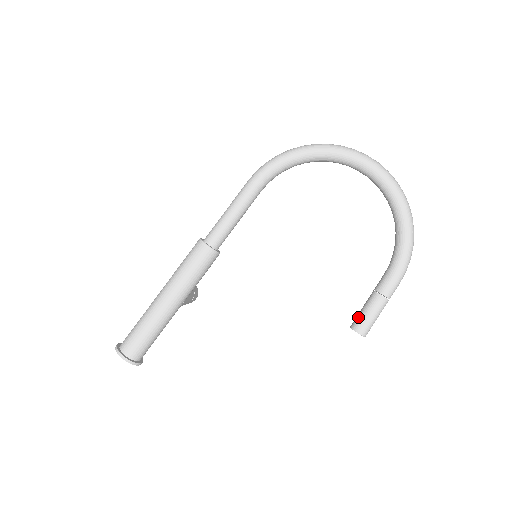
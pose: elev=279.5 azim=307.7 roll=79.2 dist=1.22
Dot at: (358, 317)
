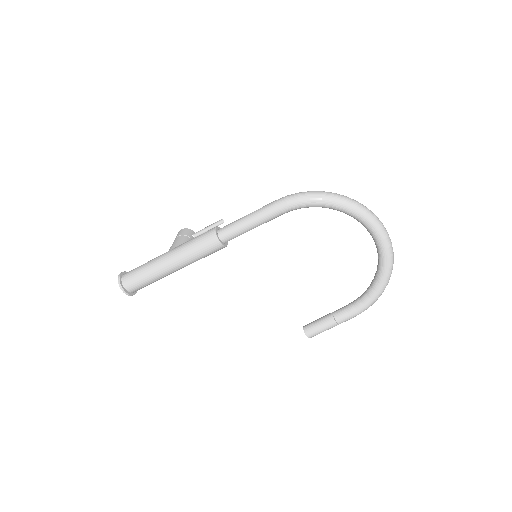
Dot at: (312, 326)
